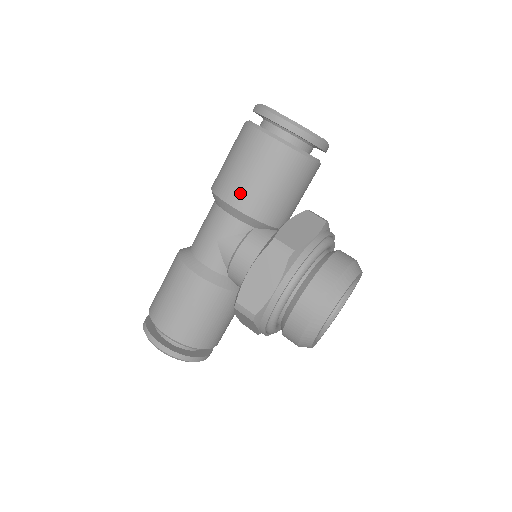
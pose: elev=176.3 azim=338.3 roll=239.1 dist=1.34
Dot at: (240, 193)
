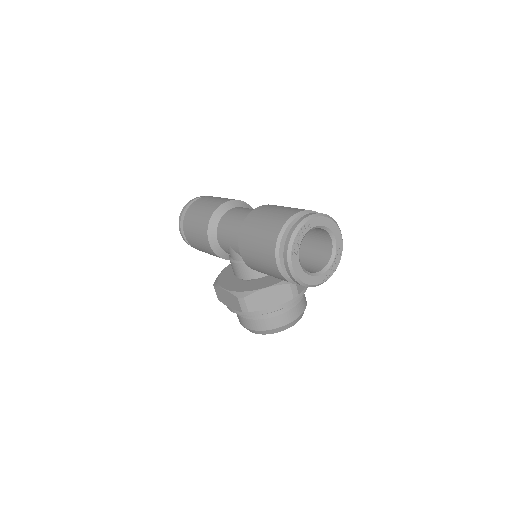
Dot at: (247, 257)
